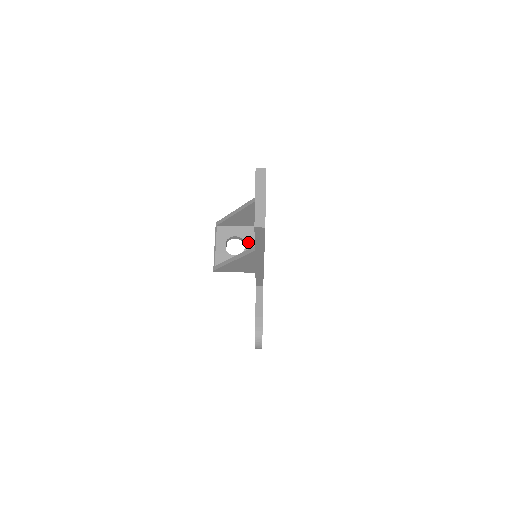
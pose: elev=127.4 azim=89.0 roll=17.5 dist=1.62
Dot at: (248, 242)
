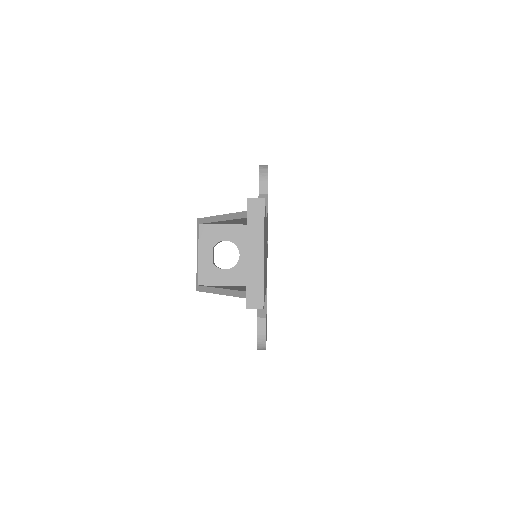
Dot at: (244, 249)
